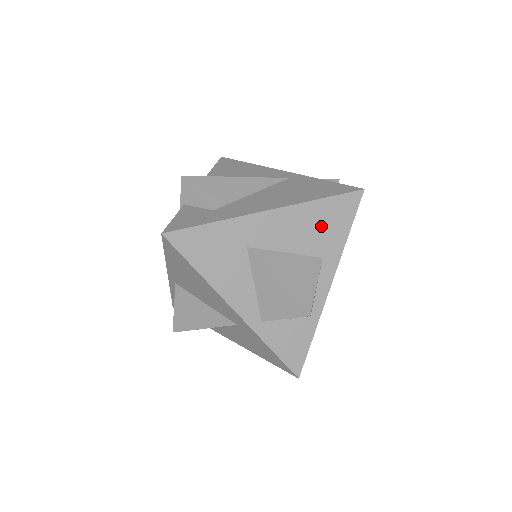
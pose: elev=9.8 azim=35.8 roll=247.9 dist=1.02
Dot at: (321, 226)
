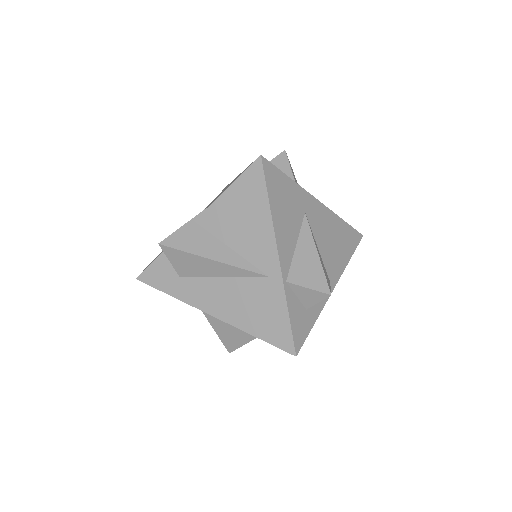
Dot at: occluded
